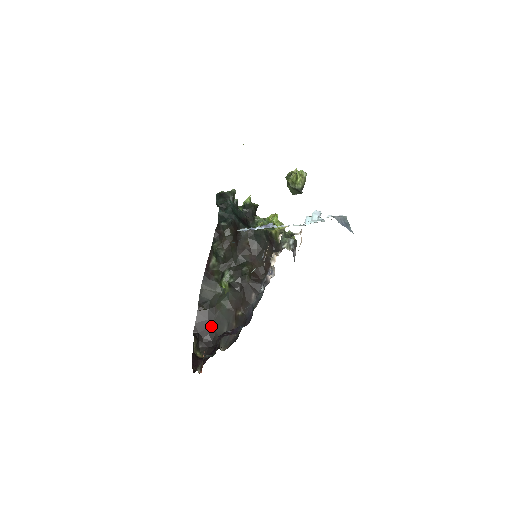
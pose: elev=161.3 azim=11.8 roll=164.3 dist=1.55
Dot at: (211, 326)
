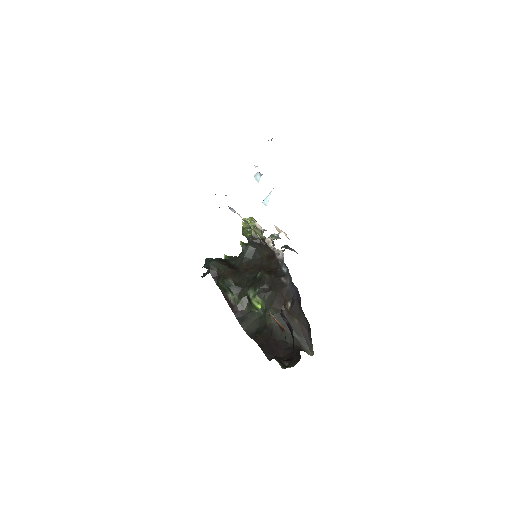
Dot at: (279, 341)
